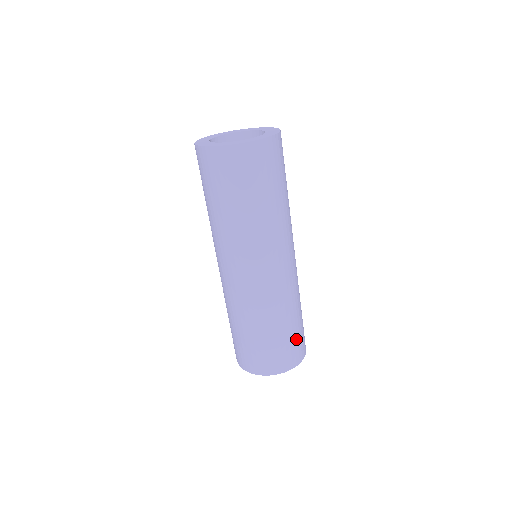
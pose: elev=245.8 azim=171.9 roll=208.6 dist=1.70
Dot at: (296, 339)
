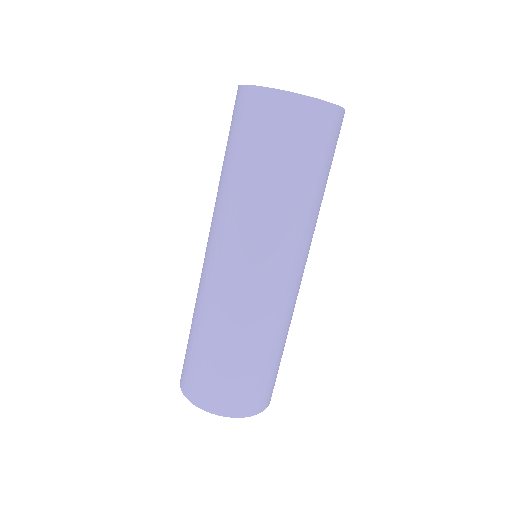
Dot at: (257, 381)
